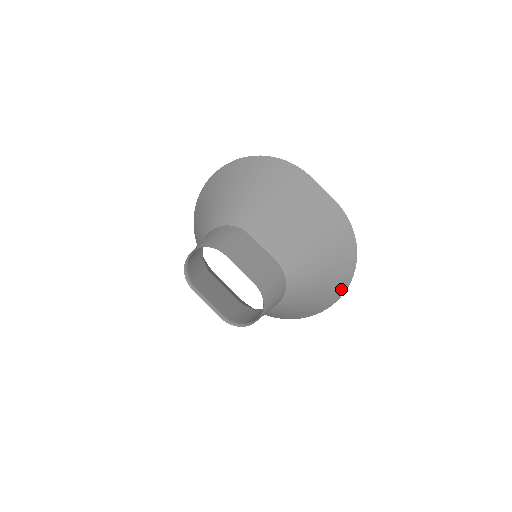
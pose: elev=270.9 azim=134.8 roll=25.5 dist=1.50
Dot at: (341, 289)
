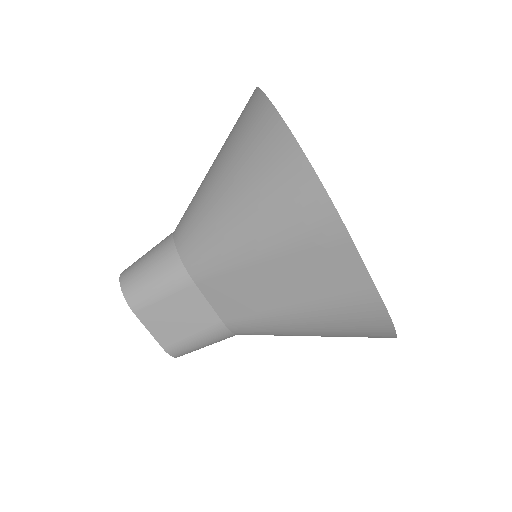
Dot at: occluded
